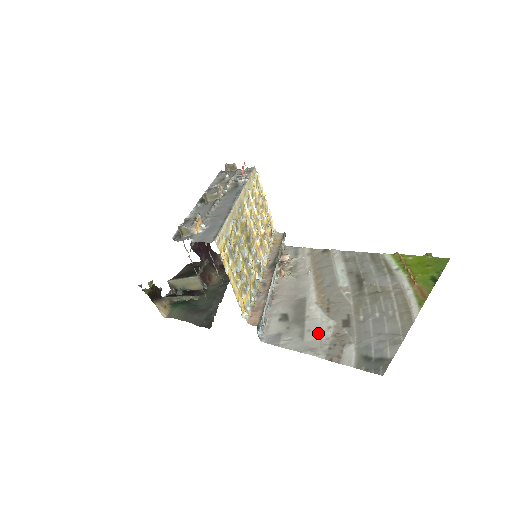
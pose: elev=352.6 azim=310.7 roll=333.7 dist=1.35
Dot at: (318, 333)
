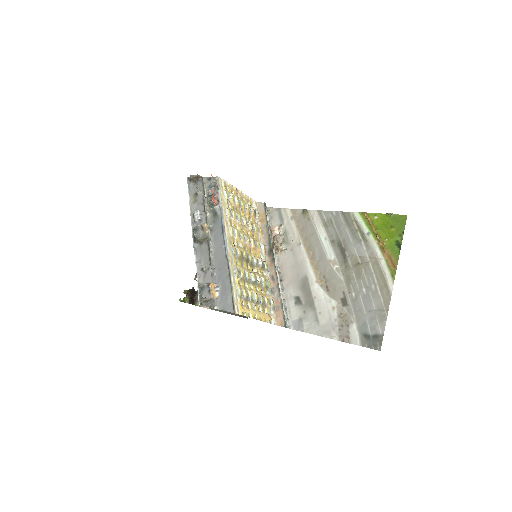
Dot at: (327, 315)
